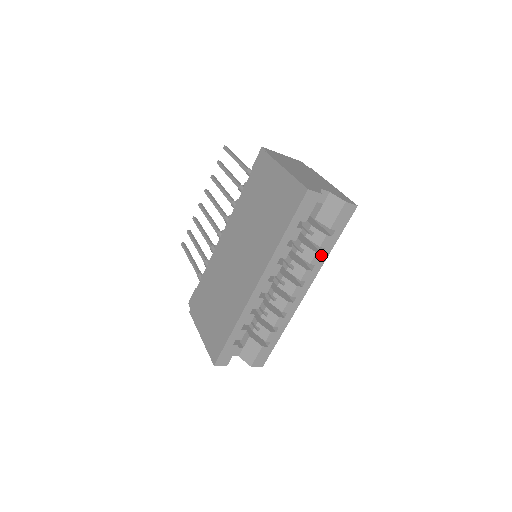
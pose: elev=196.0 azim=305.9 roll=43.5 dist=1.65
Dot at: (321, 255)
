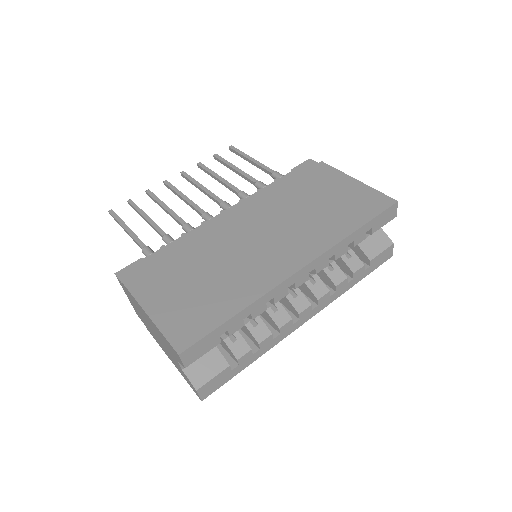
Dot at: (346, 284)
